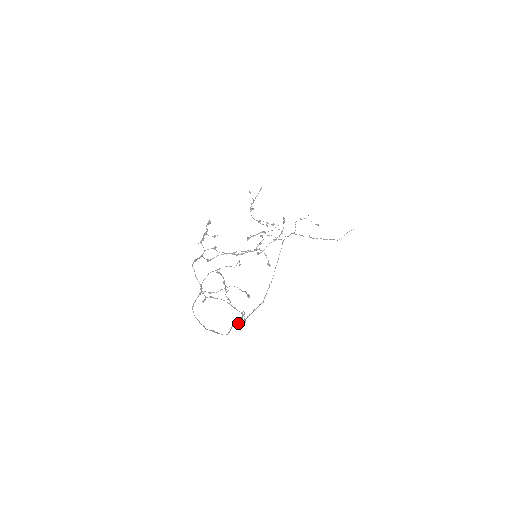
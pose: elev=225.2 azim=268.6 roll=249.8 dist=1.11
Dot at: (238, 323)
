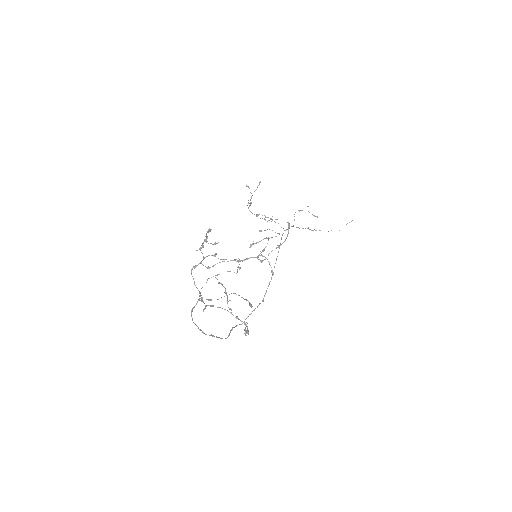
Dot at: occluded
